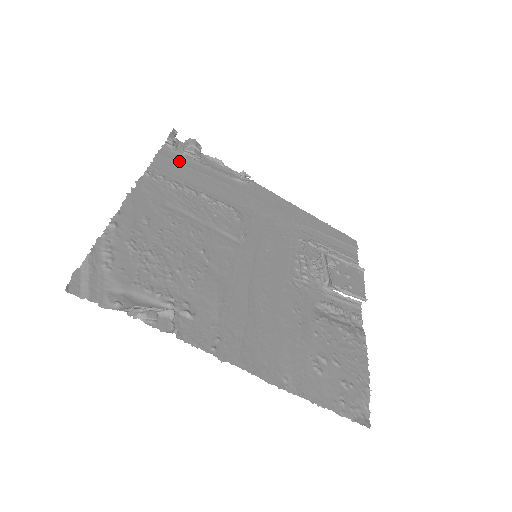
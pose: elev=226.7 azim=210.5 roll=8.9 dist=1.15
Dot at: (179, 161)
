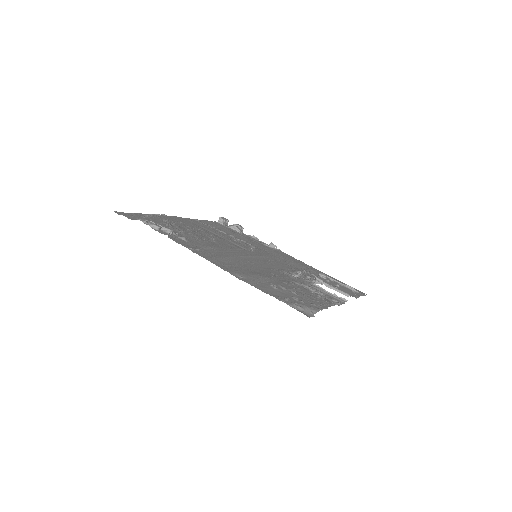
Dot at: (223, 227)
